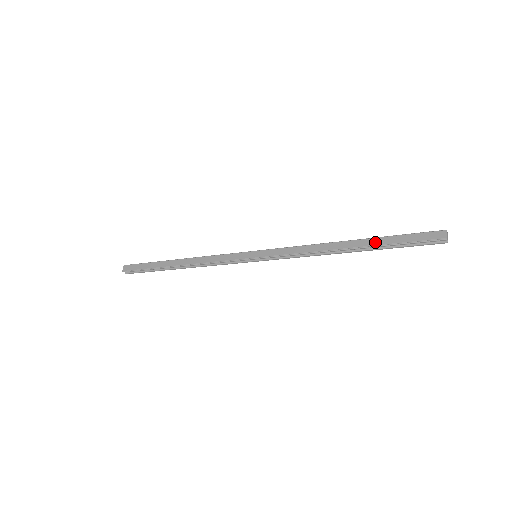
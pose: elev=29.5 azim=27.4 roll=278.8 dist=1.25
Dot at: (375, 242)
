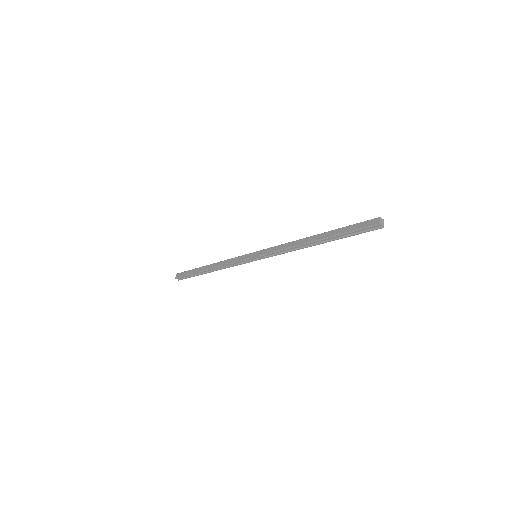
Dot at: (331, 234)
